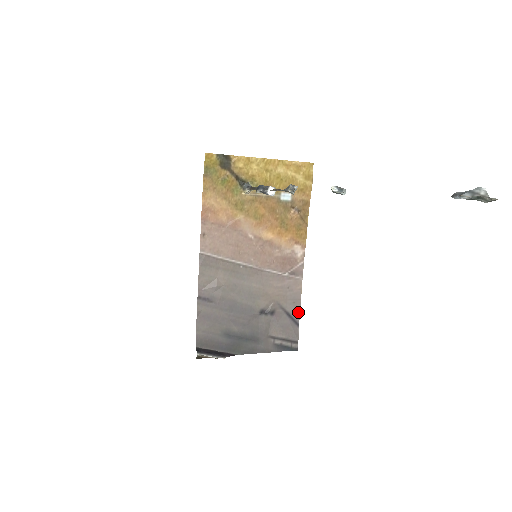
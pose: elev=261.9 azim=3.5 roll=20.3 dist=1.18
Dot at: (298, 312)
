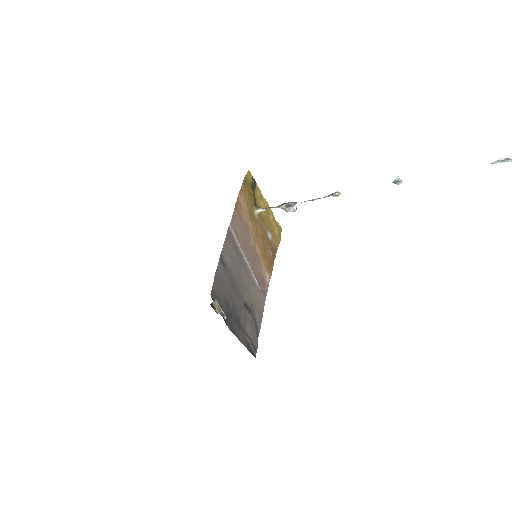
Dot at: (260, 325)
